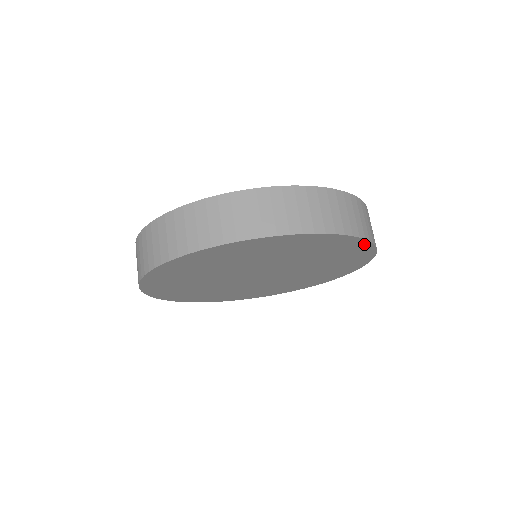
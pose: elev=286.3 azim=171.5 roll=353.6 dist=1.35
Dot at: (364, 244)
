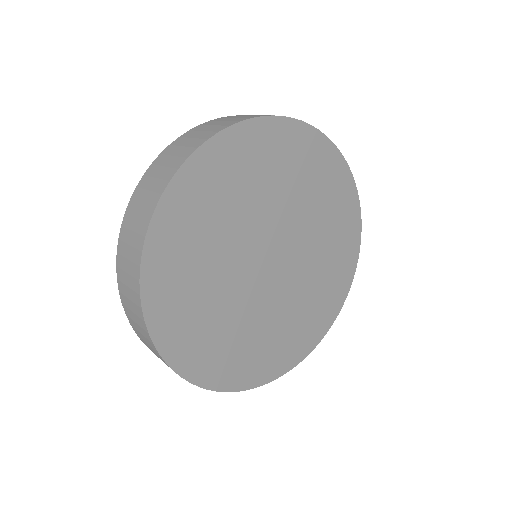
Dot at: (348, 281)
